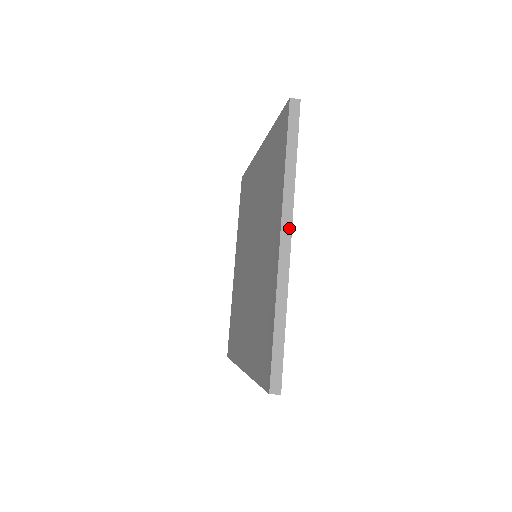
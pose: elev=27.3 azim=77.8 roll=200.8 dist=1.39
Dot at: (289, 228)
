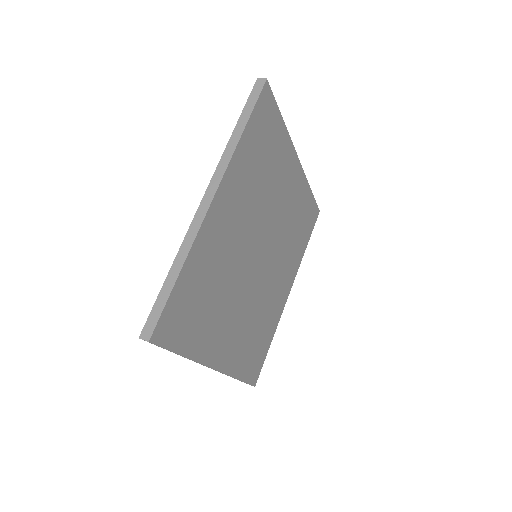
Dot at: (208, 367)
